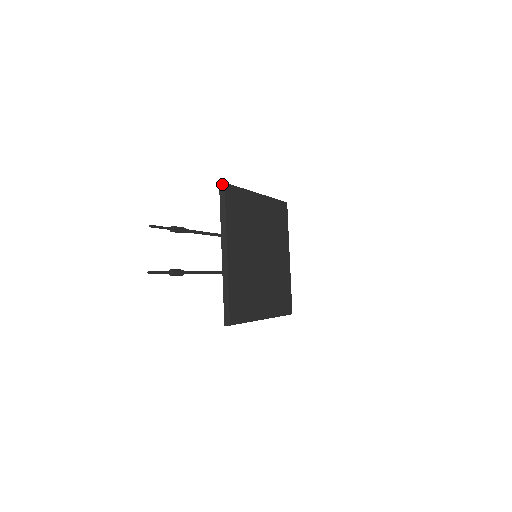
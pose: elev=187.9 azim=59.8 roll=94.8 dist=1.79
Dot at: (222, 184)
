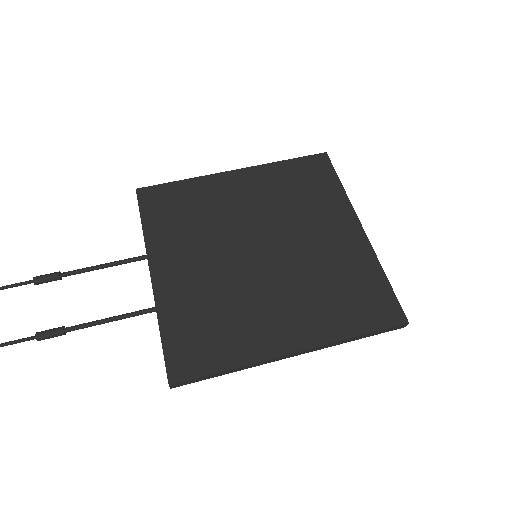
Dot at: (136, 193)
